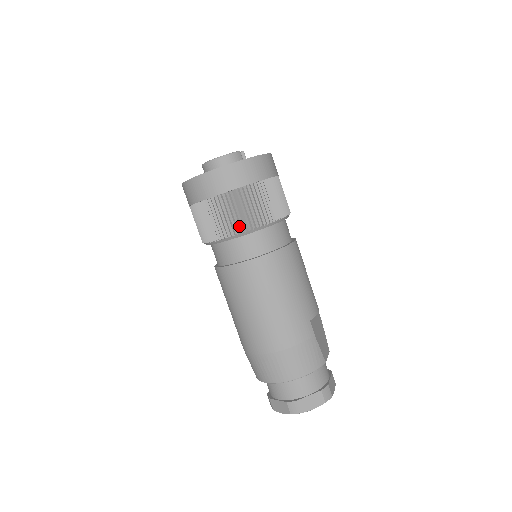
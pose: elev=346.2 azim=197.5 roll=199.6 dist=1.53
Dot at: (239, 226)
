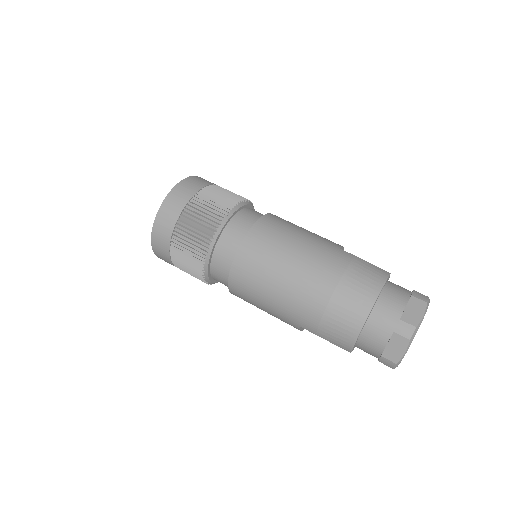
Dot at: (214, 222)
